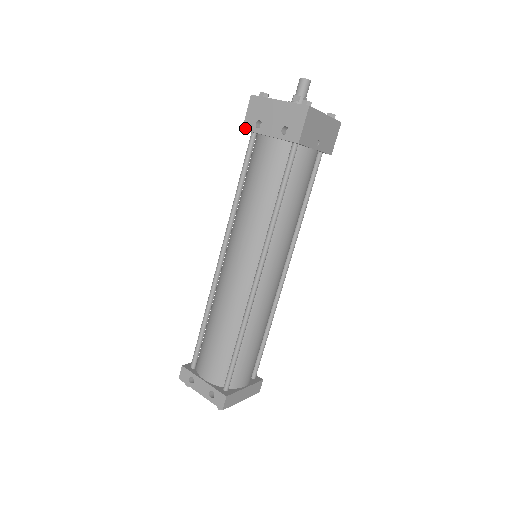
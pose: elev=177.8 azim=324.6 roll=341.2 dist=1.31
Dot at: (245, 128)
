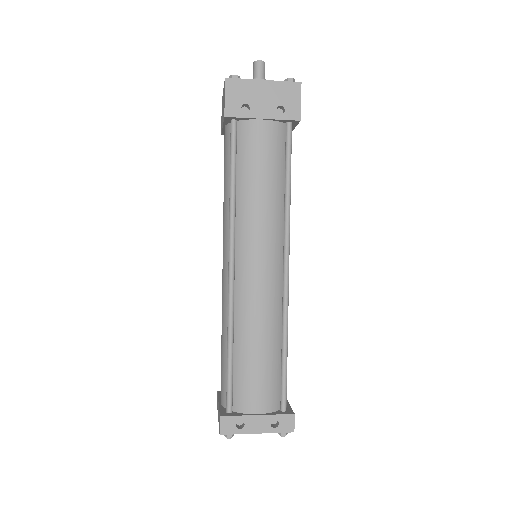
Dot at: (228, 115)
